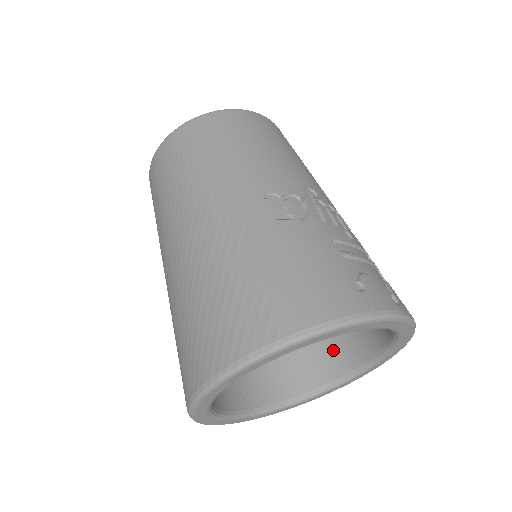
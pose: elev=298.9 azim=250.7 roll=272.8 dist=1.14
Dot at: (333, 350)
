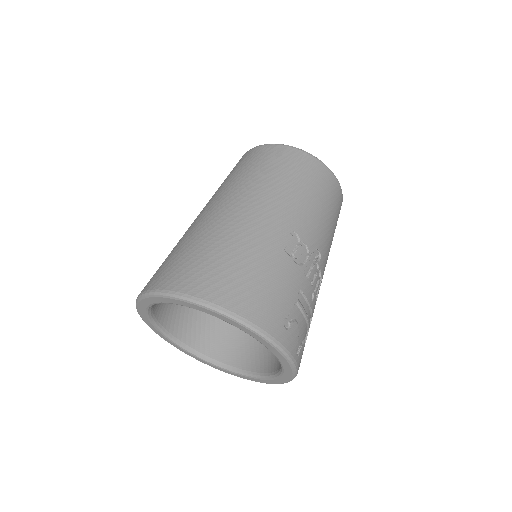
Dot at: (242, 348)
